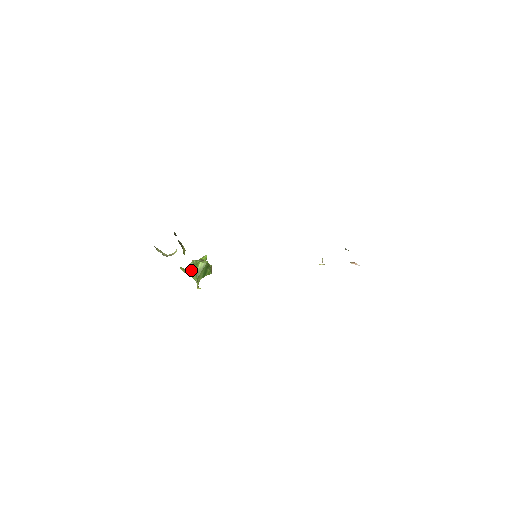
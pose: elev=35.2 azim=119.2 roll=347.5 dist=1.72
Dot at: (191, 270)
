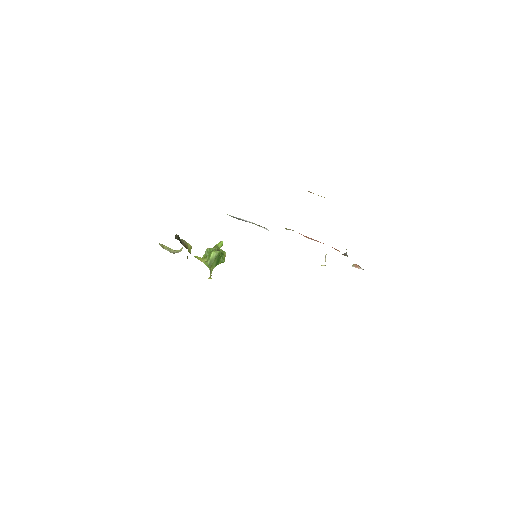
Dot at: (205, 258)
